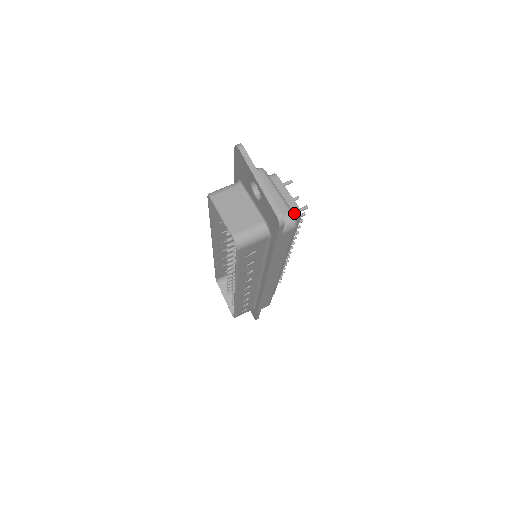
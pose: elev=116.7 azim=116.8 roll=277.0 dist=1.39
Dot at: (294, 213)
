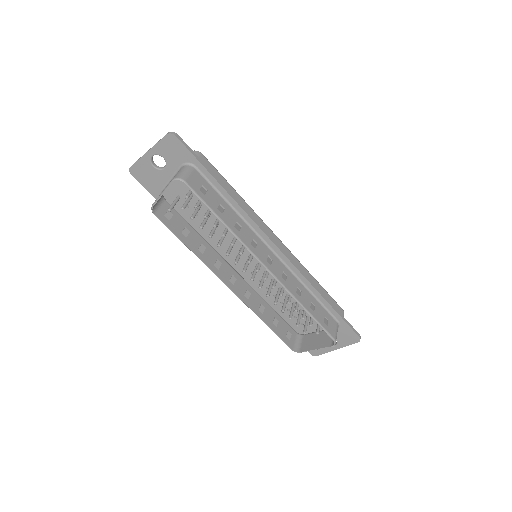
Dot at: occluded
